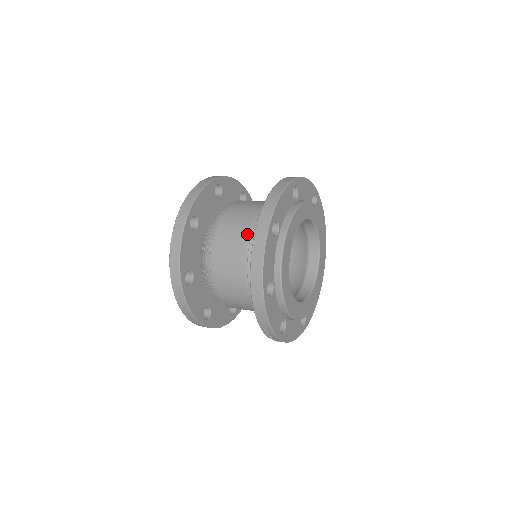
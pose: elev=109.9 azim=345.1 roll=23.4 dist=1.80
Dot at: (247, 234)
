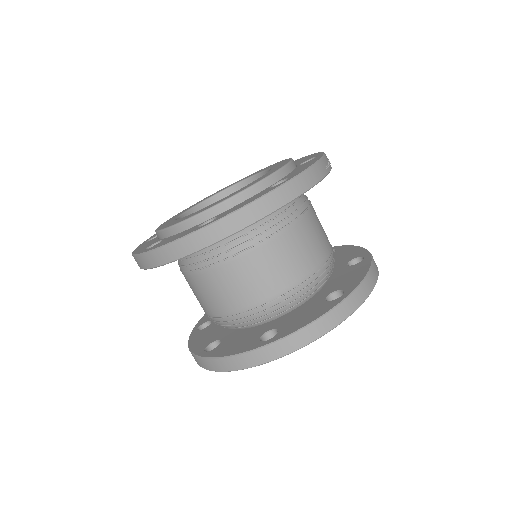
Dot at: (254, 303)
